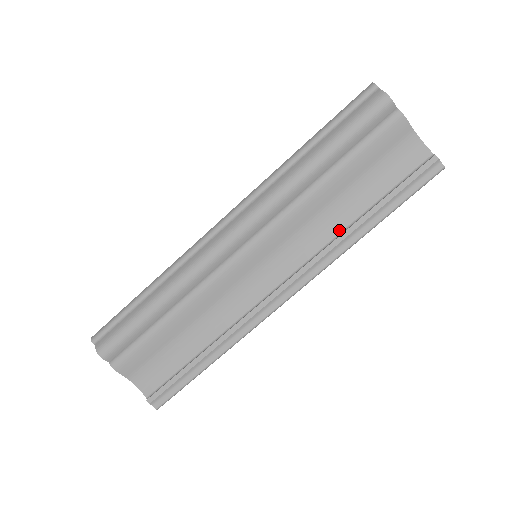
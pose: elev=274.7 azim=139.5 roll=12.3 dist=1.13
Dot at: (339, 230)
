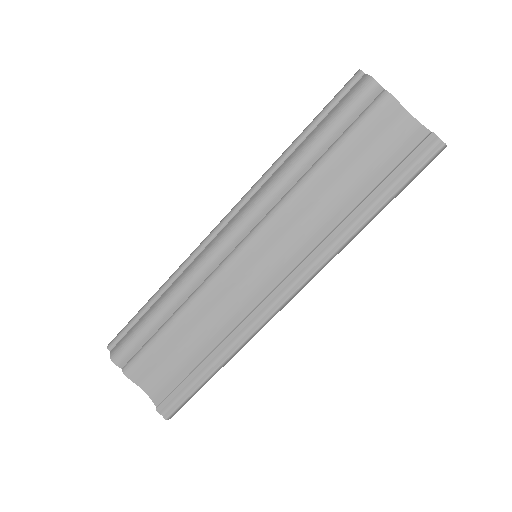
Dot at: (337, 222)
